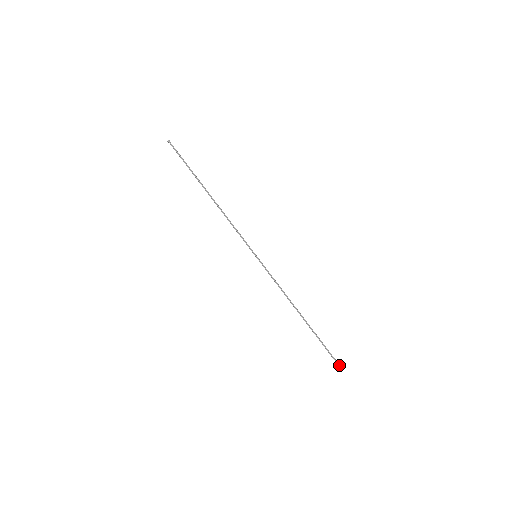
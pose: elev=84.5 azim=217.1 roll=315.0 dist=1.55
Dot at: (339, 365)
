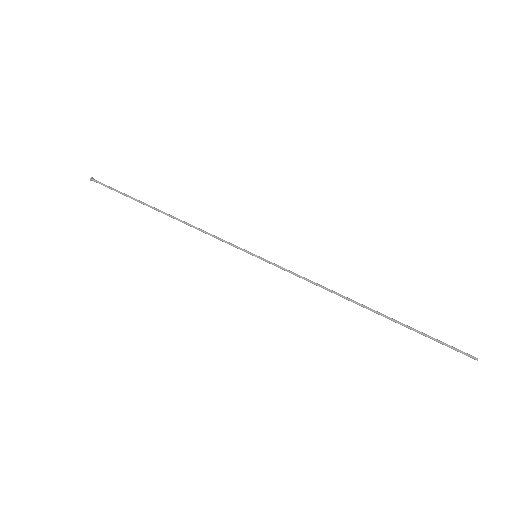
Dot at: (471, 356)
